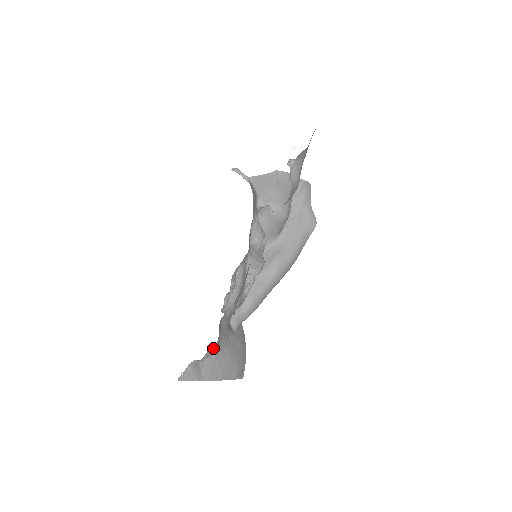
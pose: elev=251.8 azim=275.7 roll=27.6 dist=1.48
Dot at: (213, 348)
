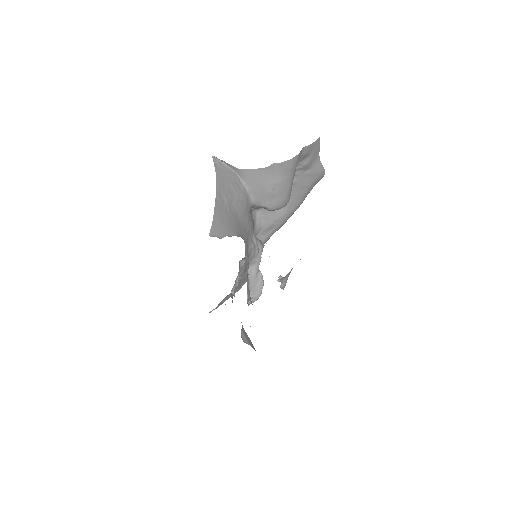
Dot at: occluded
